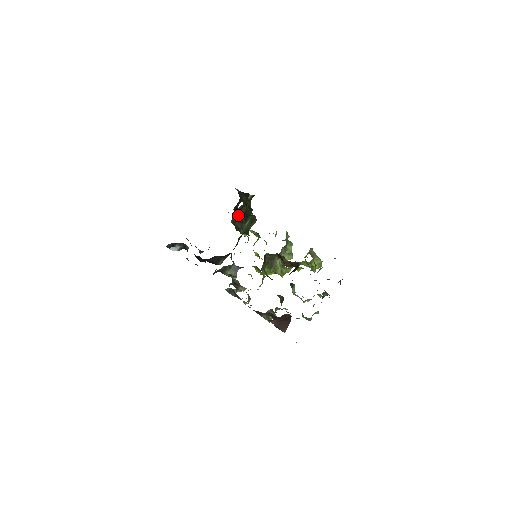
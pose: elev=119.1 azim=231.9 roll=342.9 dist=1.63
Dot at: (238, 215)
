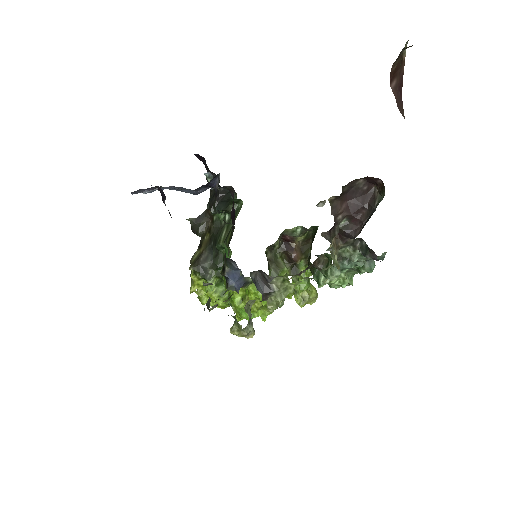
Dot at: (216, 208)
